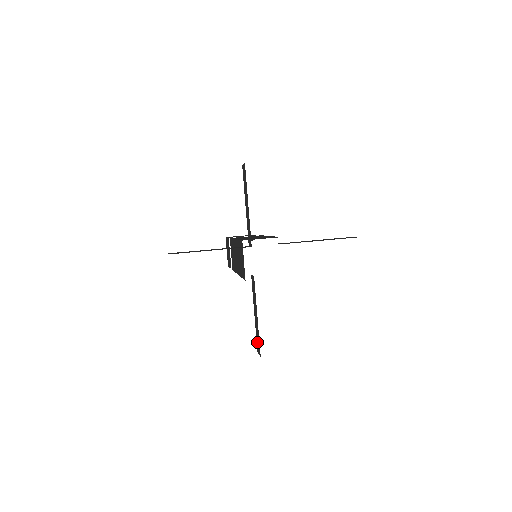
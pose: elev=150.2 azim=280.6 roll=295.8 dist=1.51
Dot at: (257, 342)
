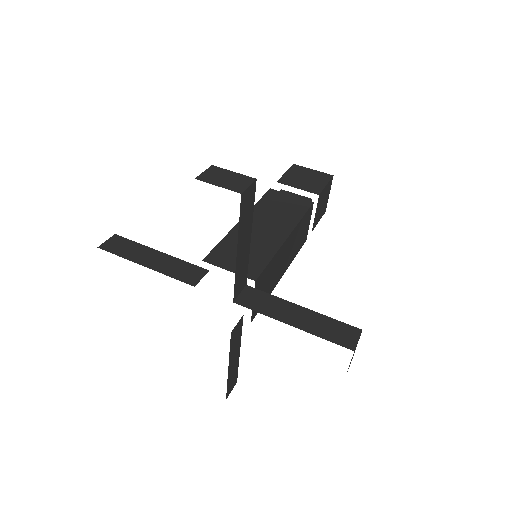
Dot at: occluded
